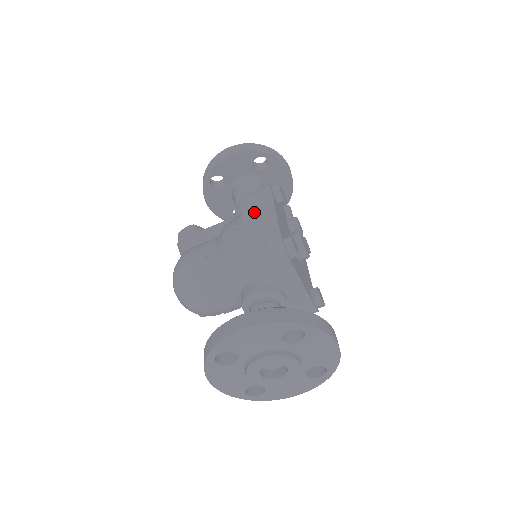
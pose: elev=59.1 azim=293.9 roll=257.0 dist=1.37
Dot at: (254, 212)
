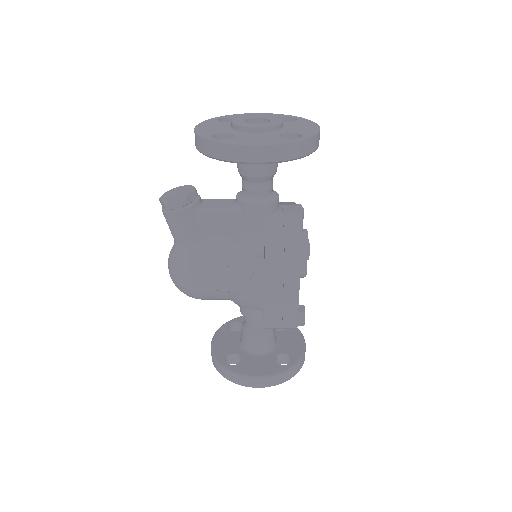
Dot at: (278, 283)
